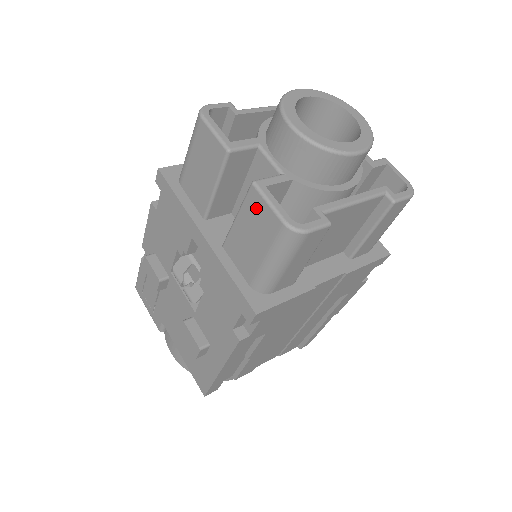
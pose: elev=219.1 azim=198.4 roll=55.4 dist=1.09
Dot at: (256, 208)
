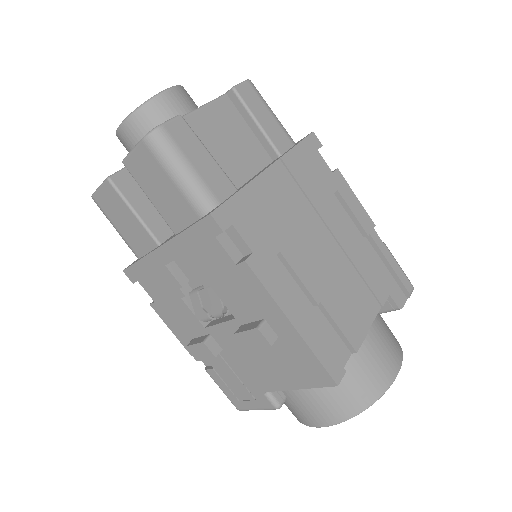
Dot at: (138, 168)
